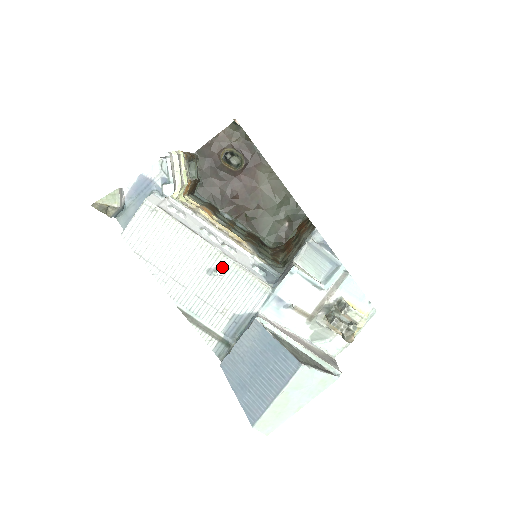
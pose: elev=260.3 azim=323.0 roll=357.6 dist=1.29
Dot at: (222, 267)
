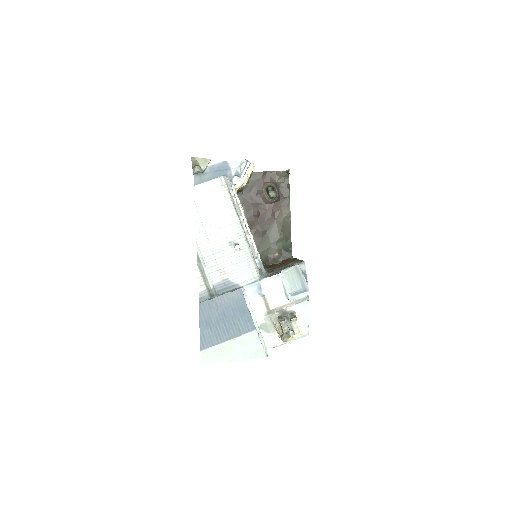
Dot at: (240, 245)
